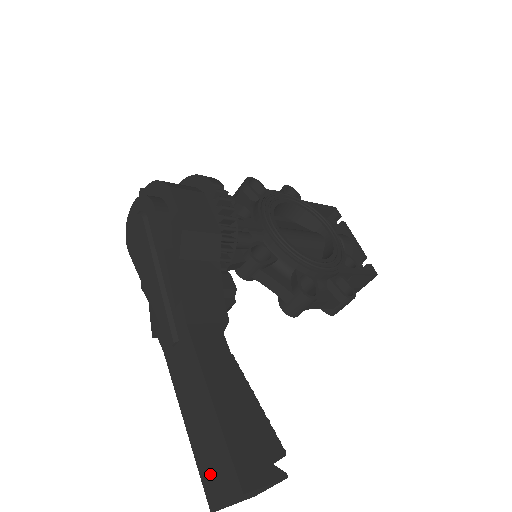
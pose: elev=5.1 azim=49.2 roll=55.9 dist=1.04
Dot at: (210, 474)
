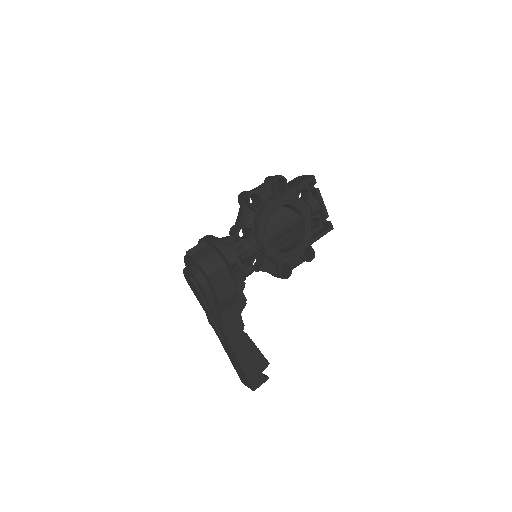
Dot at: (241, 377)
